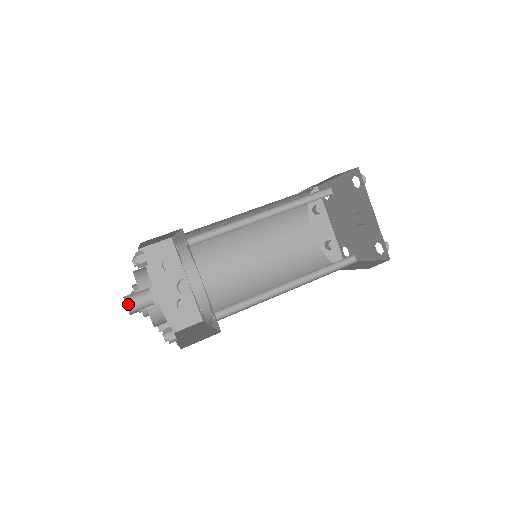
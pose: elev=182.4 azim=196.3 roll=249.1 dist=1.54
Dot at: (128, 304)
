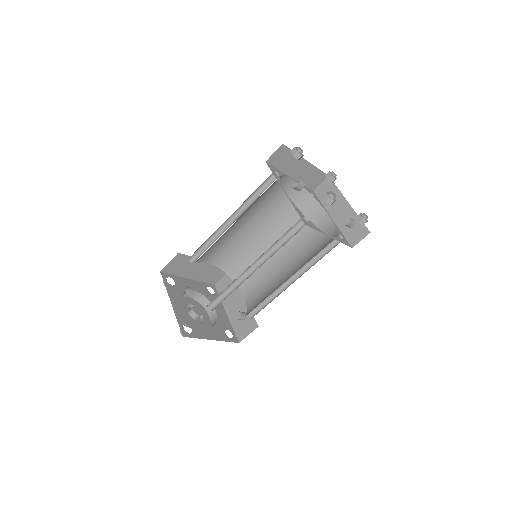
Dot at: occluded
